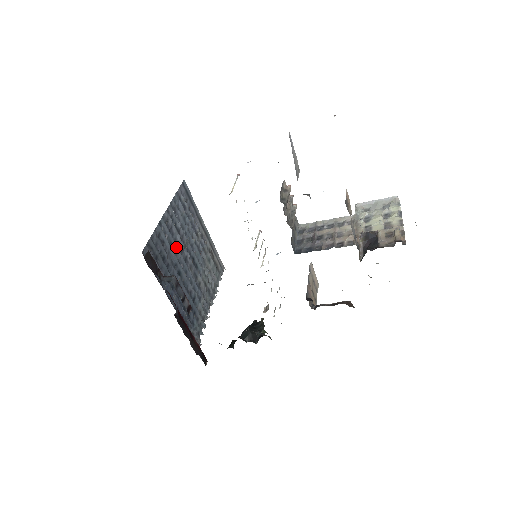
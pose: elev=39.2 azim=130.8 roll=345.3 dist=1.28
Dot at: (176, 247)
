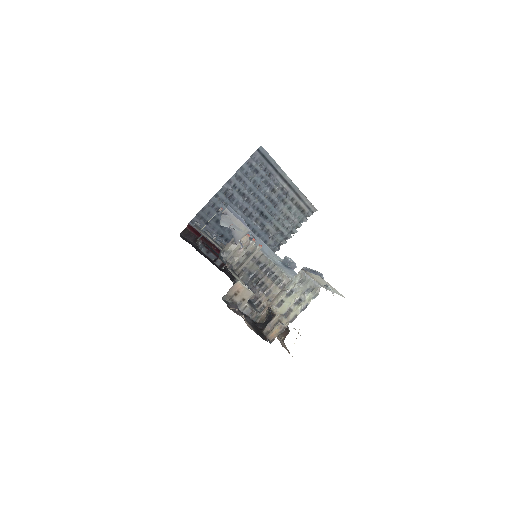
Dot at: (236, 209)
